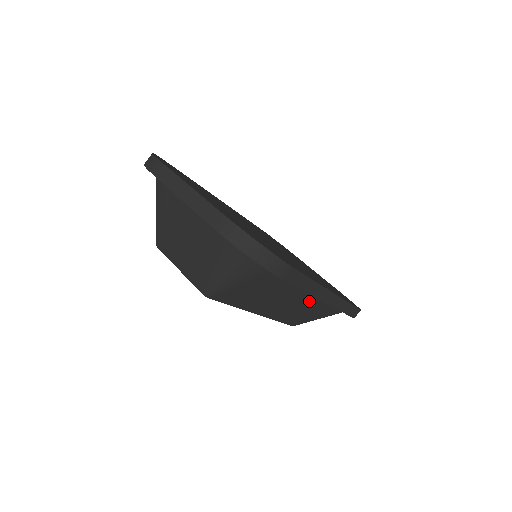
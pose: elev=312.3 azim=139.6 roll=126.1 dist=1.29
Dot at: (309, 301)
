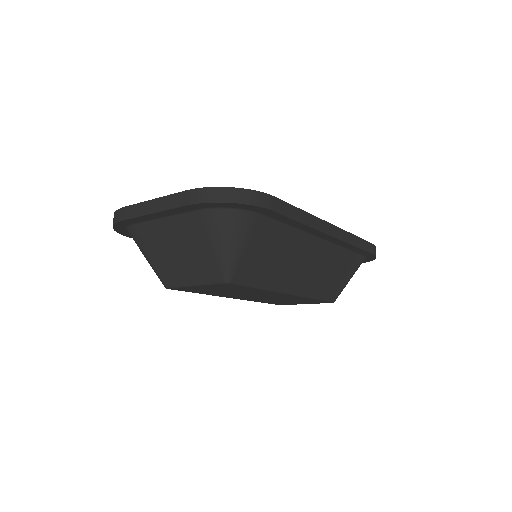
Dot at: (322, 252)
